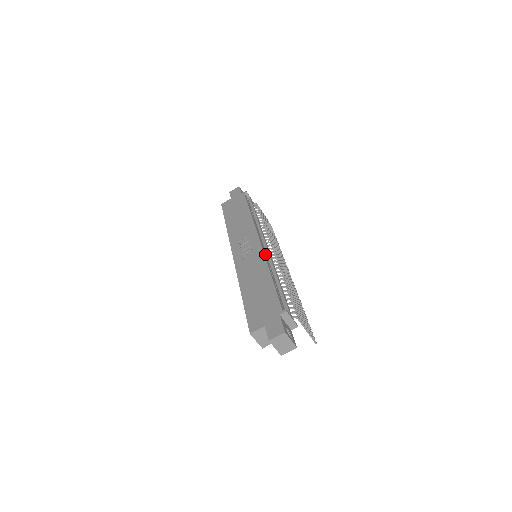
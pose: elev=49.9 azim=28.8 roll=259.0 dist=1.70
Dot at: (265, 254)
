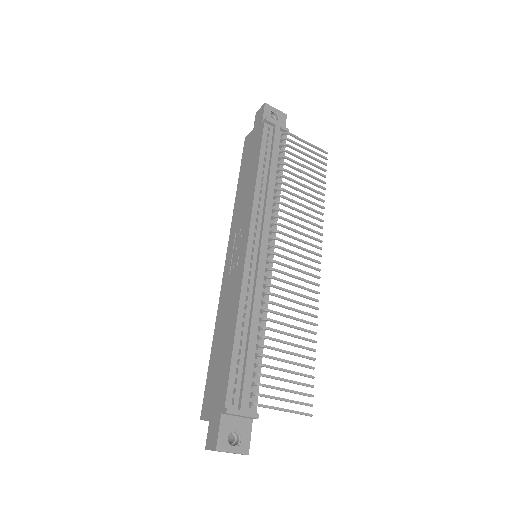
Dot at: (248, 272)
